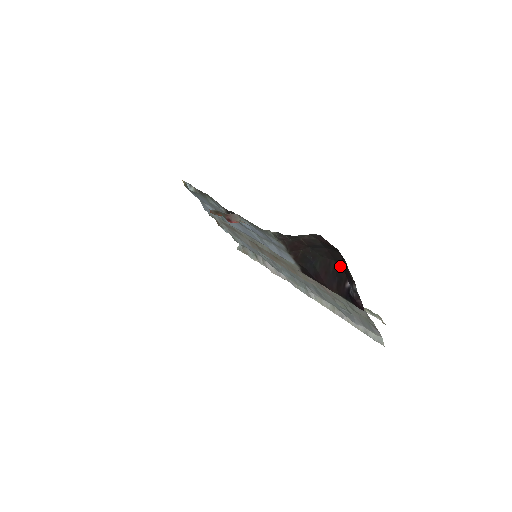
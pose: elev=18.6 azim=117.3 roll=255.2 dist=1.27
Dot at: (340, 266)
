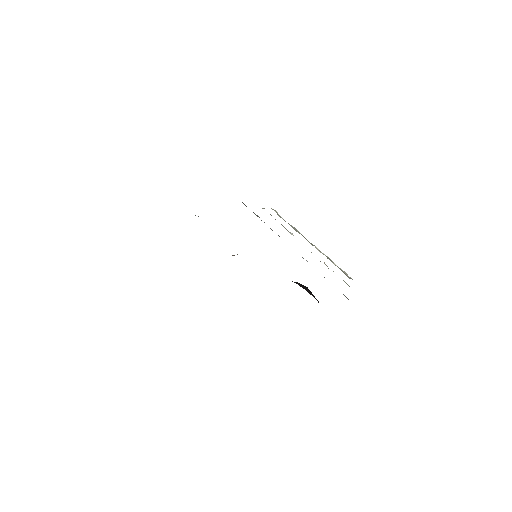
Dot at: (311, 292)
